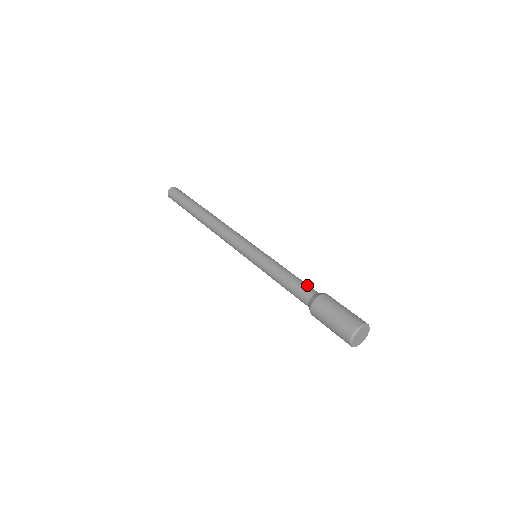
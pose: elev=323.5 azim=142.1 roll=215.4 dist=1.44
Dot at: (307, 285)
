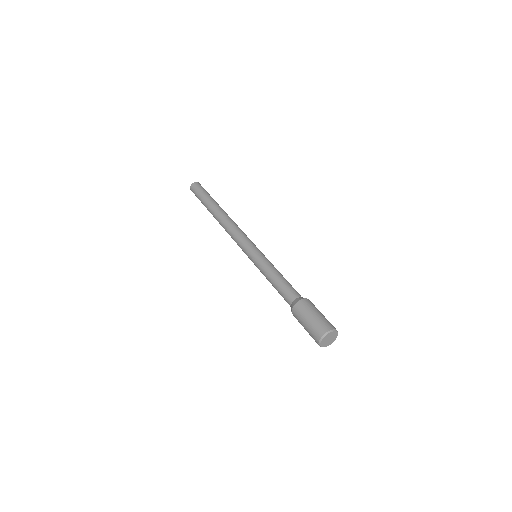
Dot at: (287, 291)
